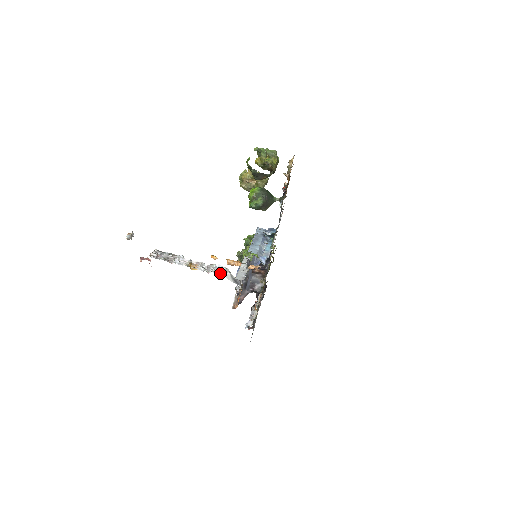
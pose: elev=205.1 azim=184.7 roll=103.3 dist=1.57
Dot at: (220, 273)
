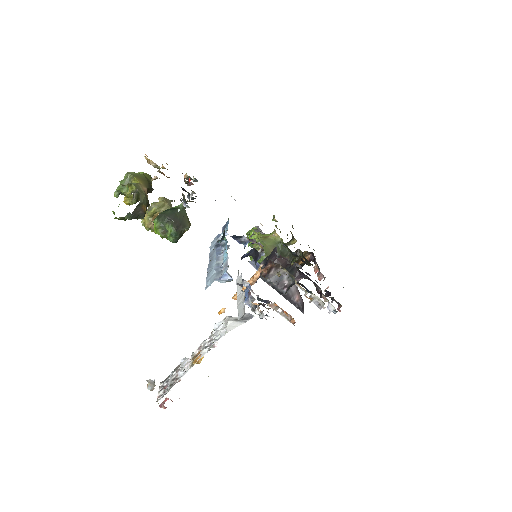
Dot at: (222, 333)
